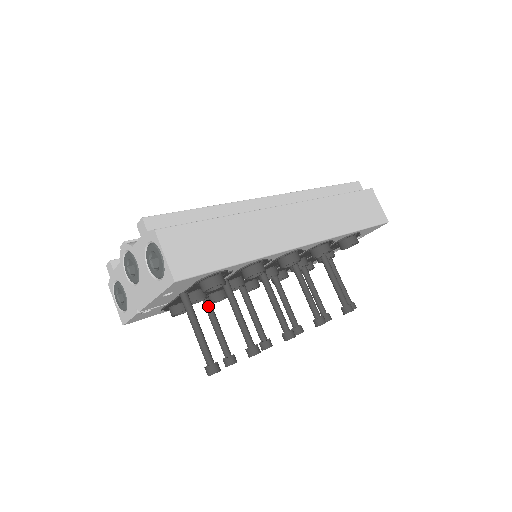
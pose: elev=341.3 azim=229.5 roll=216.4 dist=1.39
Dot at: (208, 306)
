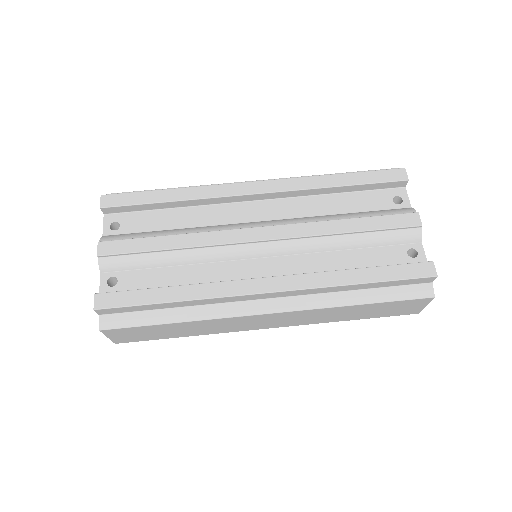
Dot at: occluded
